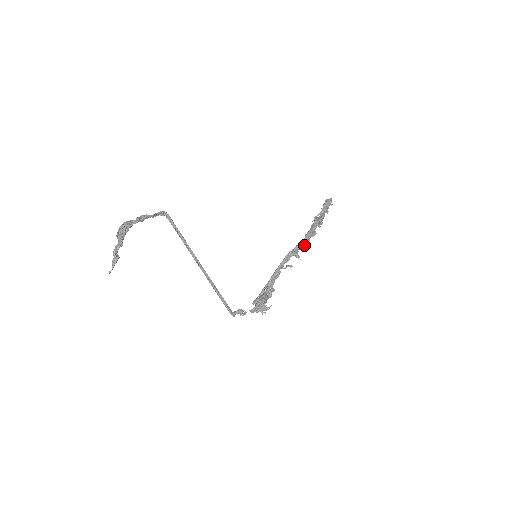
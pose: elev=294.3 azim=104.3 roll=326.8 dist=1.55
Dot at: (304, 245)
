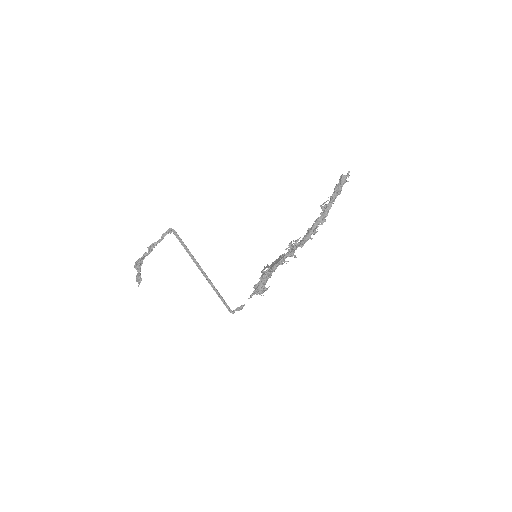
Dot at: (302, 246)
